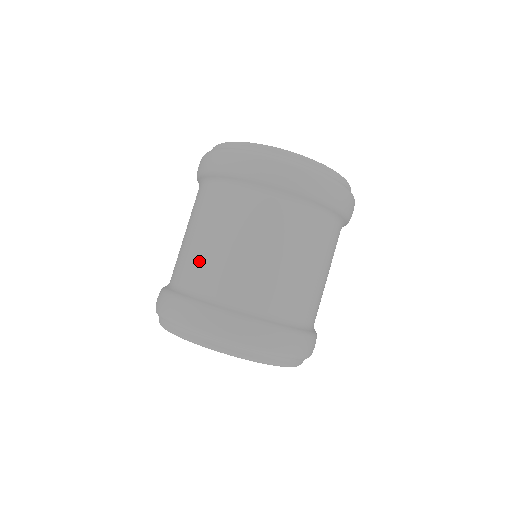
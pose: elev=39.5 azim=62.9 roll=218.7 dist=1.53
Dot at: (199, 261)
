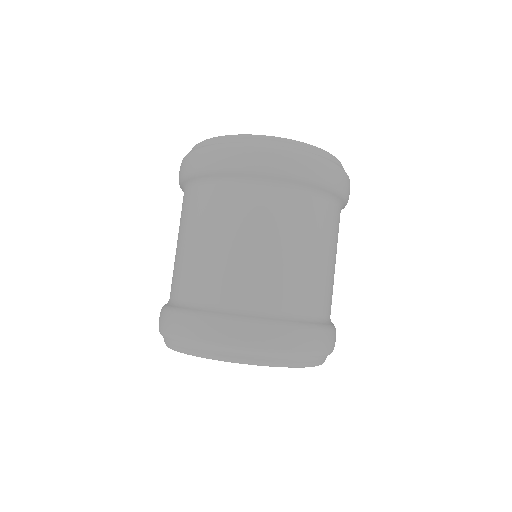
Dot at: occluded
